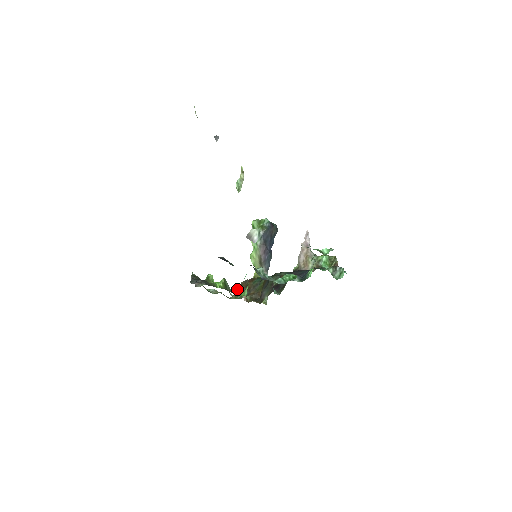
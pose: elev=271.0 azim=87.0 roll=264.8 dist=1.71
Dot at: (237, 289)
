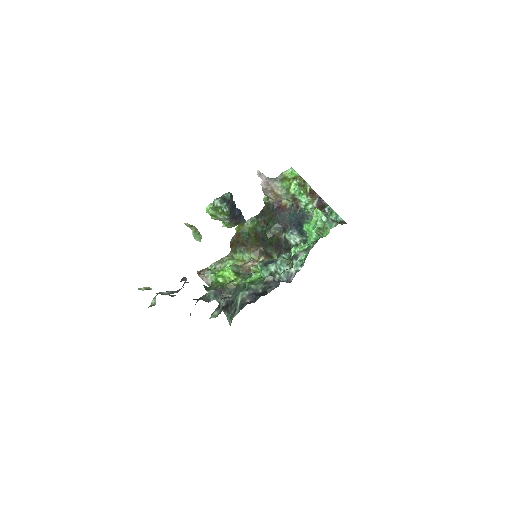
Dot at: (230, 247)
